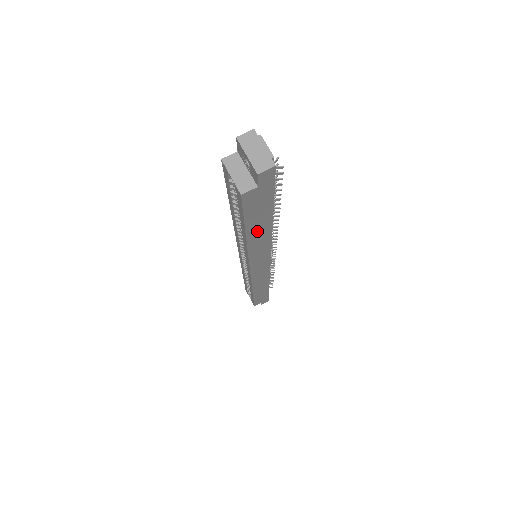
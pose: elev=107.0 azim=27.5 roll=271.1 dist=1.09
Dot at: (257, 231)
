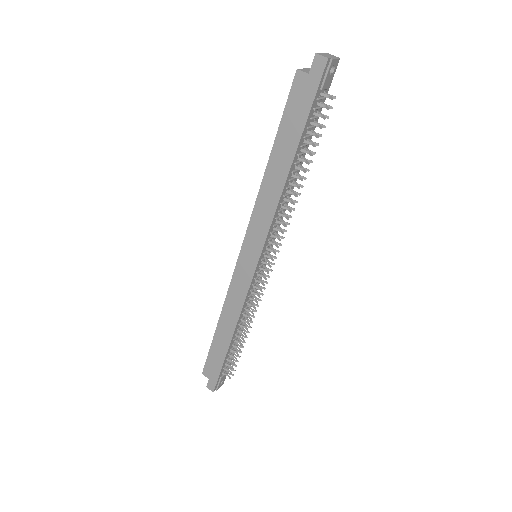
Dot at: (279, 160)
